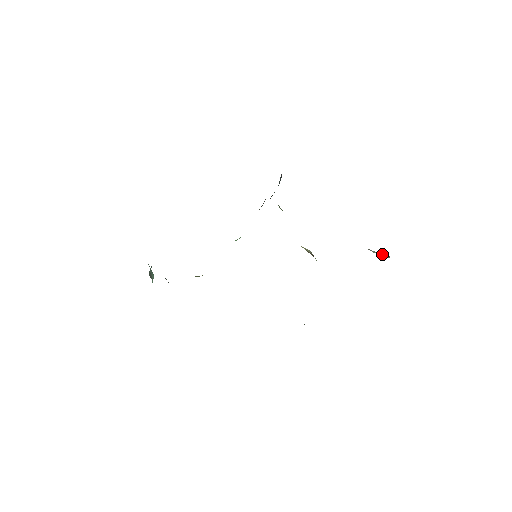
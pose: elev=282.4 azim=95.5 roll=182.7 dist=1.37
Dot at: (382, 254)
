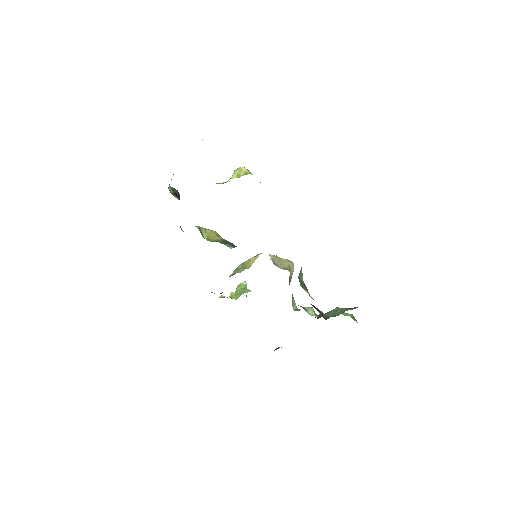
Dot at: occluded
